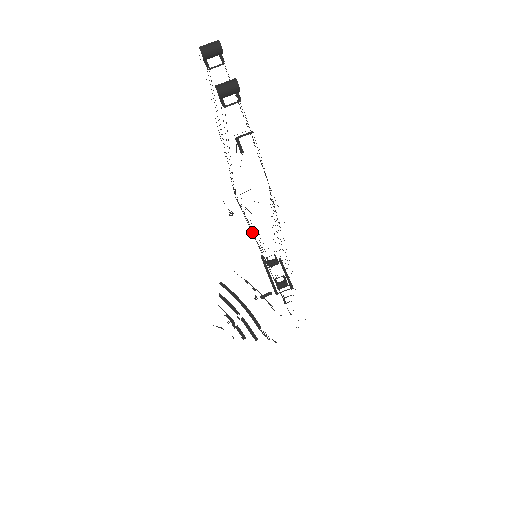
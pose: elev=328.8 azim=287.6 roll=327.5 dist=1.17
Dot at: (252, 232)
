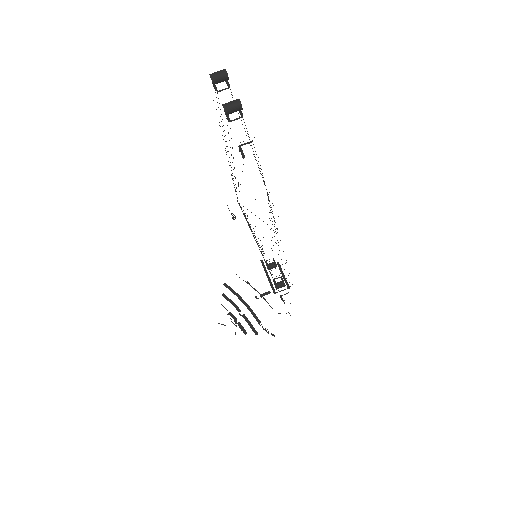
Dot at: occluded
